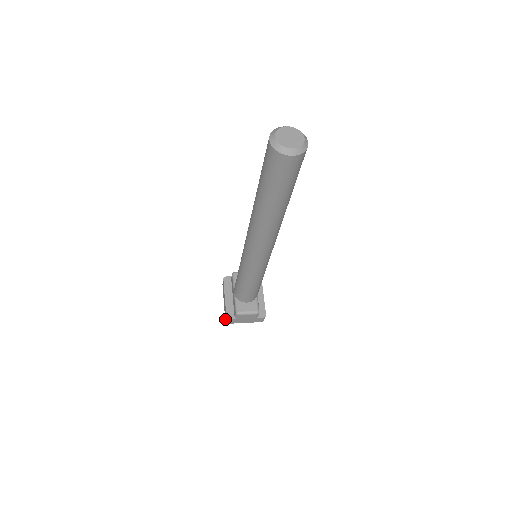
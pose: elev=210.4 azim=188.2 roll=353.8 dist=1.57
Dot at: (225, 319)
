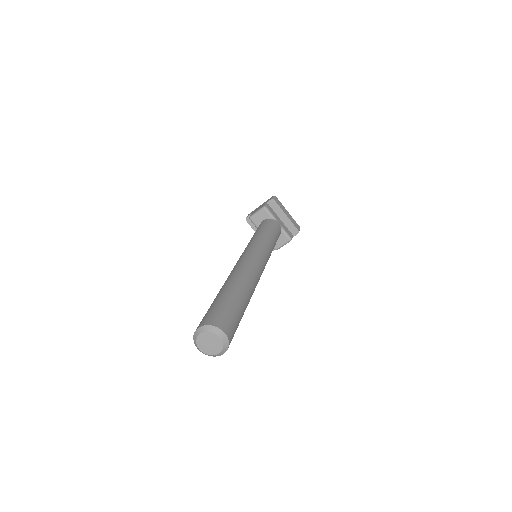
Dot at: occluded
